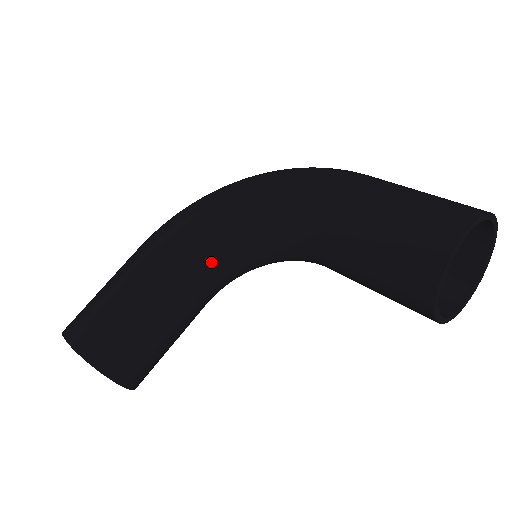
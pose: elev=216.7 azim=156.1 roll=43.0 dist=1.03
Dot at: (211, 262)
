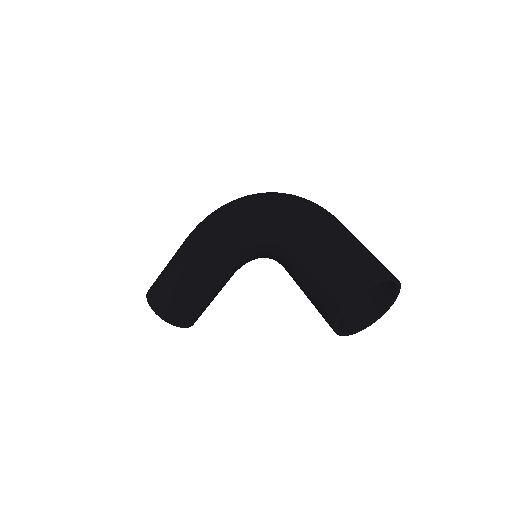
Dot at: (226, 260)
